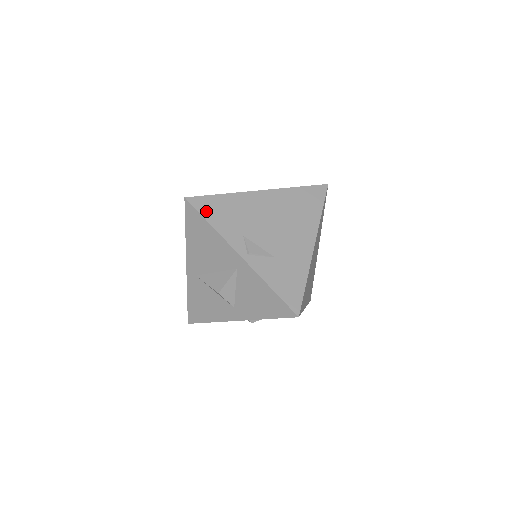
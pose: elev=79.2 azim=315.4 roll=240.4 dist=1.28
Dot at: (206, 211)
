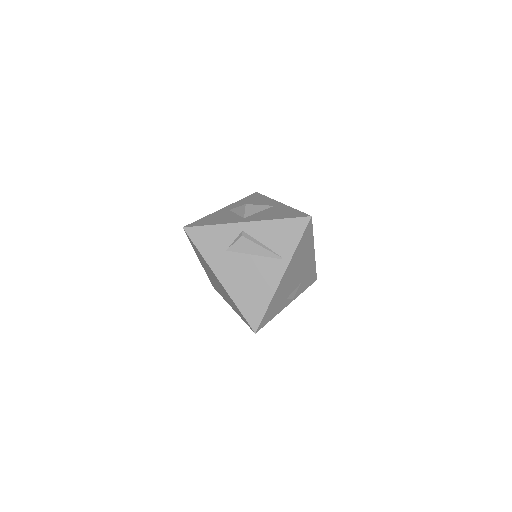
Dot at: (267, 320)
